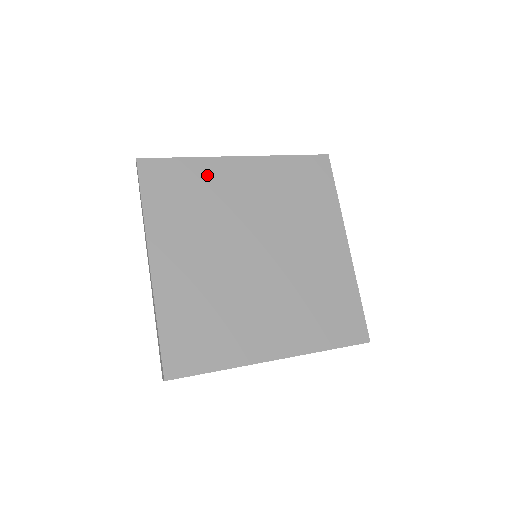
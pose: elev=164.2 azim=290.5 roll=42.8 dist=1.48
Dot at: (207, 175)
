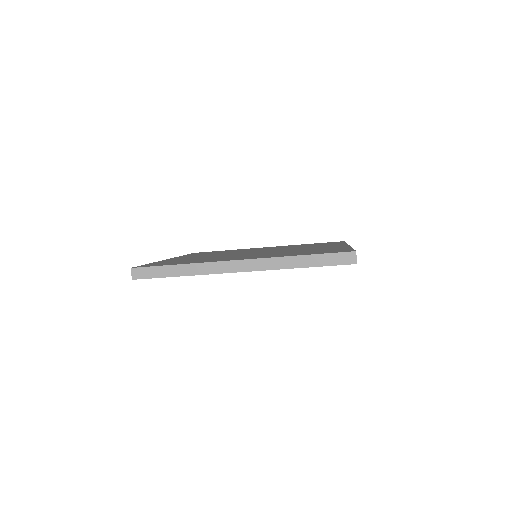
Dot at: occluded
